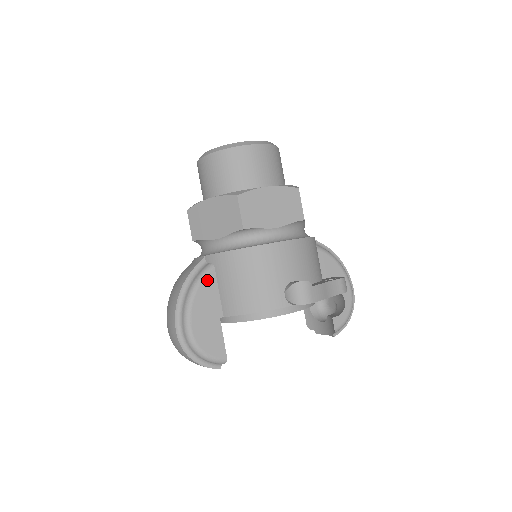
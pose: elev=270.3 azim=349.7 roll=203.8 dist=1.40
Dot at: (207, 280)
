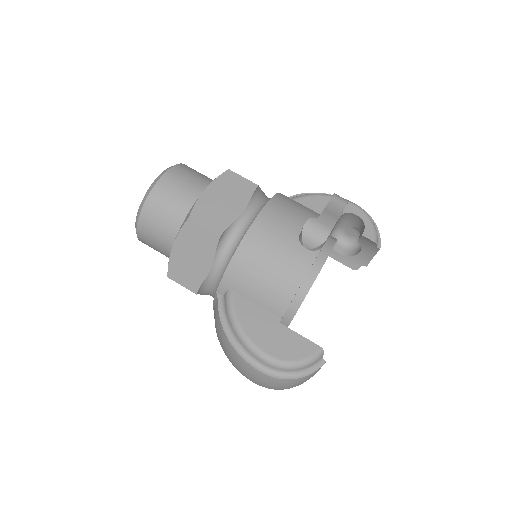
Dot at: (237, 305)
